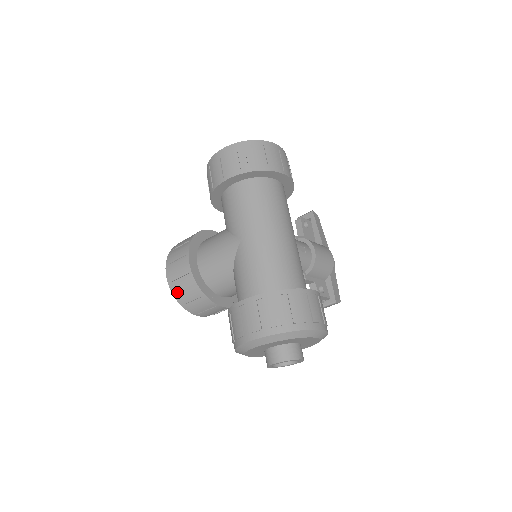
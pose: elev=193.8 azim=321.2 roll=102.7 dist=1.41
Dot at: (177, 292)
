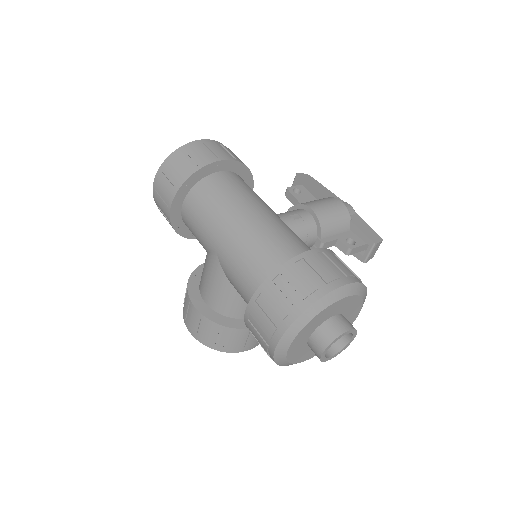
Dot at: (207, 342)
